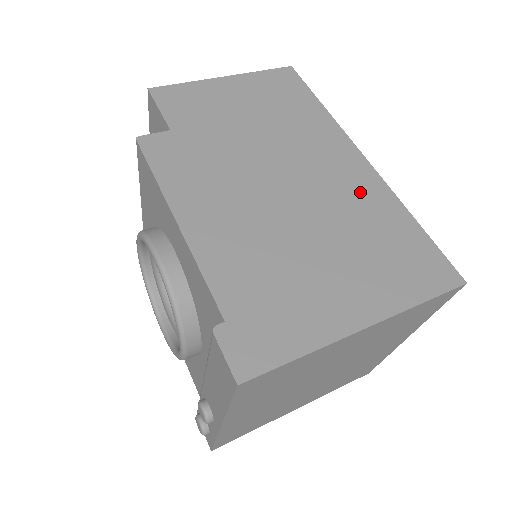
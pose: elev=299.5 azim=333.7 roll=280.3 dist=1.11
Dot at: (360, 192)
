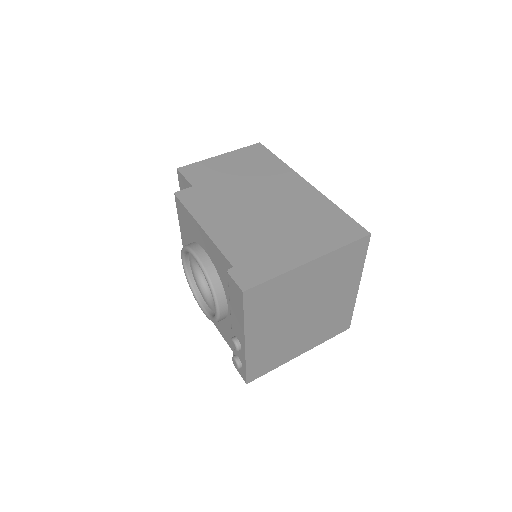
Dot at: (305, 200)
